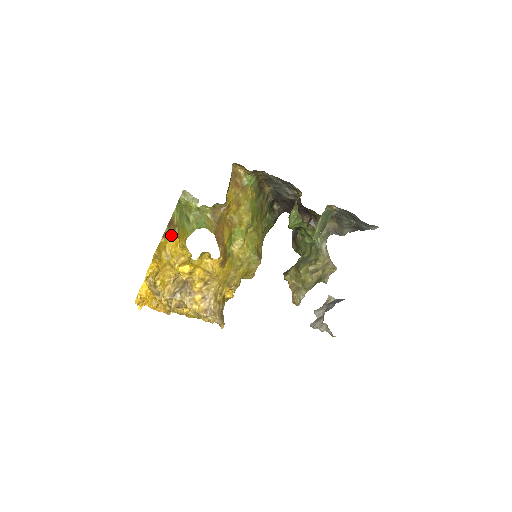
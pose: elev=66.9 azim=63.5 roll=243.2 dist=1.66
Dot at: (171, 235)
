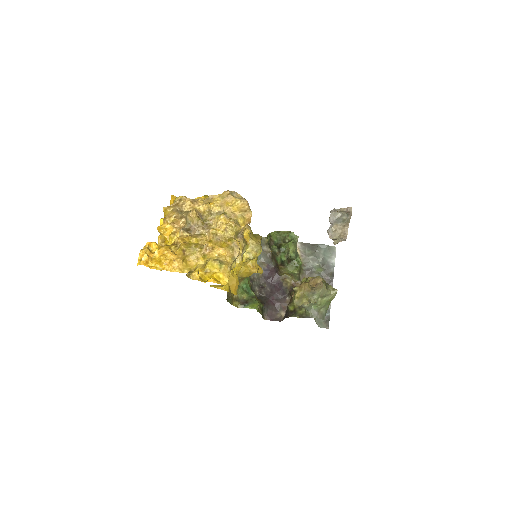
Dot at: occluded
